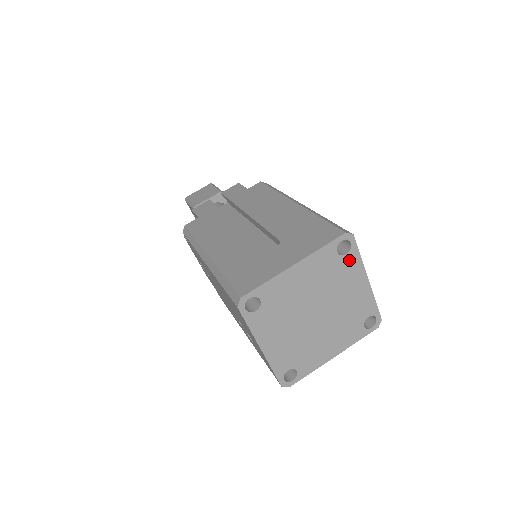
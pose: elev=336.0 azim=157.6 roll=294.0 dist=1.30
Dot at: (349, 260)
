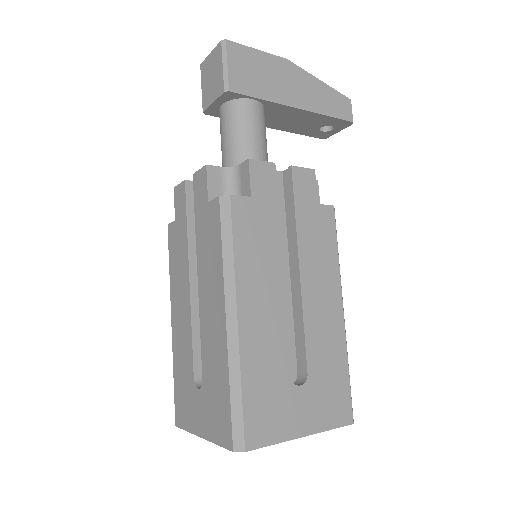
Dot at: occluded
